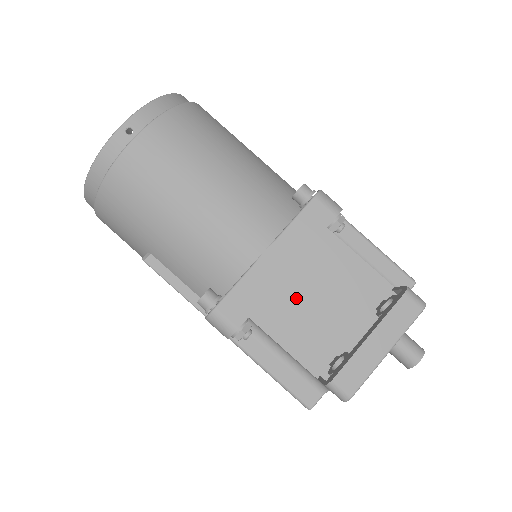
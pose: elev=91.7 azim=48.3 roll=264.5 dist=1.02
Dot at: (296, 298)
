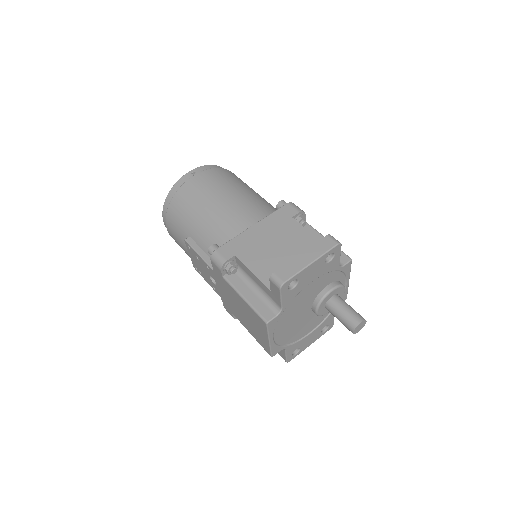
Dot at: (266, 249)
